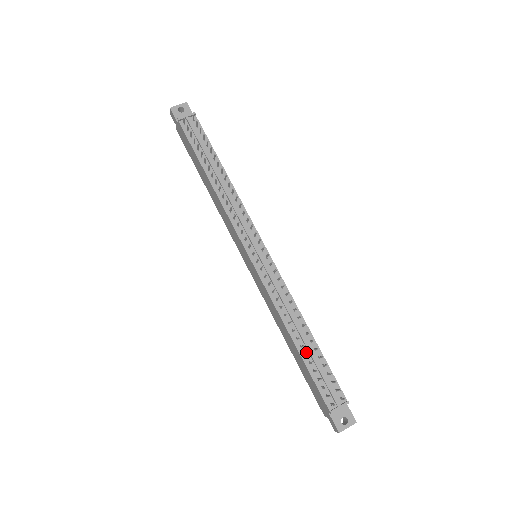
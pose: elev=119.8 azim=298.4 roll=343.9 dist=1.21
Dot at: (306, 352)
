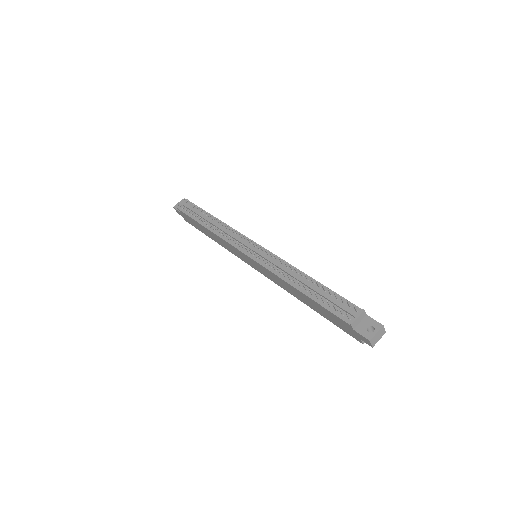
Dot at: (312, 292)
